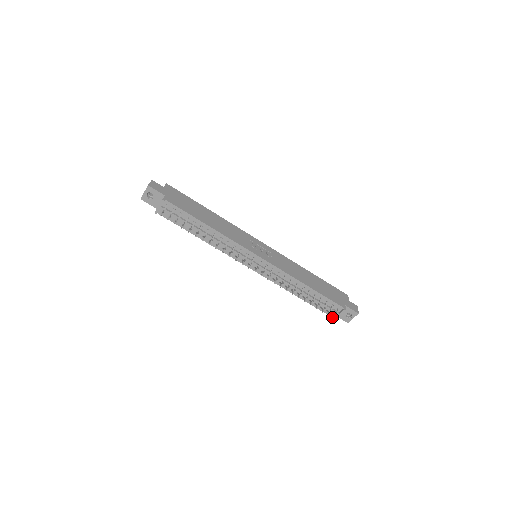
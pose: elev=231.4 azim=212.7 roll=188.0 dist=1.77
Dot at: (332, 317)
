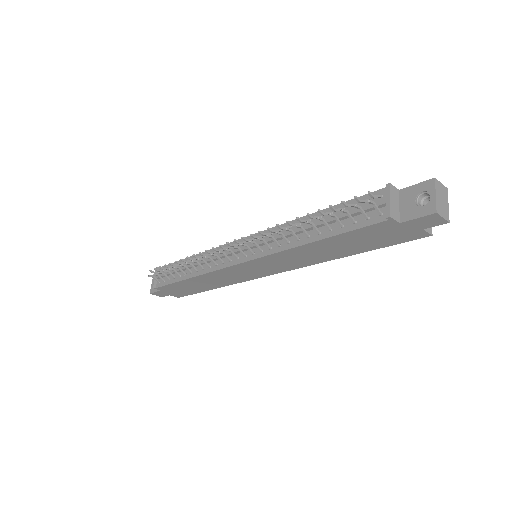
Dot at: (386, 221)
